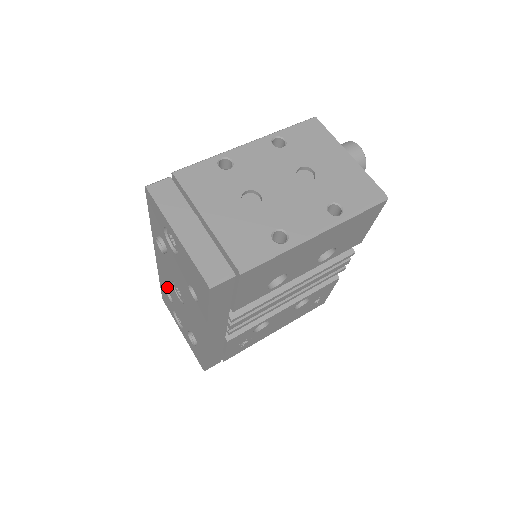
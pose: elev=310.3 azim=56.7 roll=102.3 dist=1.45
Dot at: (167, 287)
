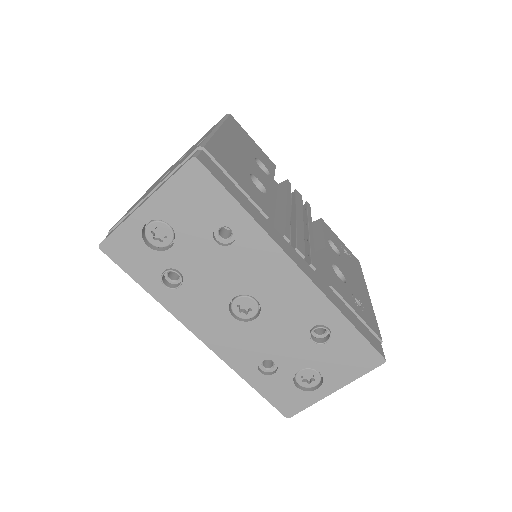
Dot at: (251, 356)
